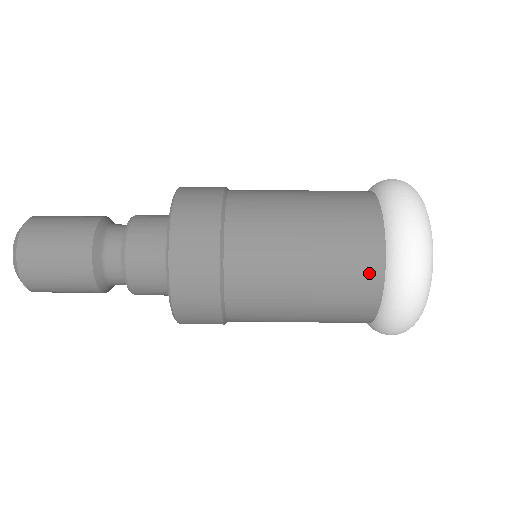
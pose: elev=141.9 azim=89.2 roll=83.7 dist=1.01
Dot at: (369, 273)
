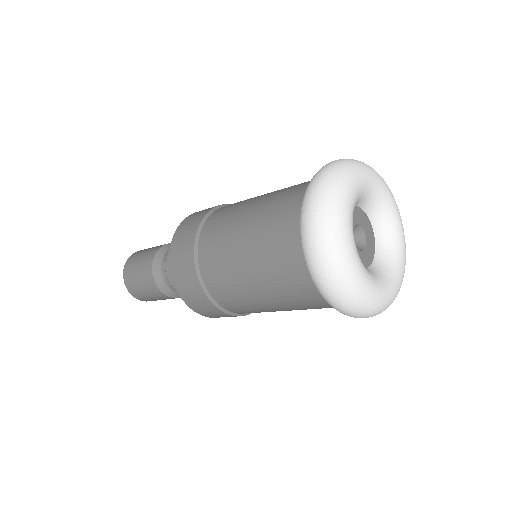
Dot at: (289, 248)
